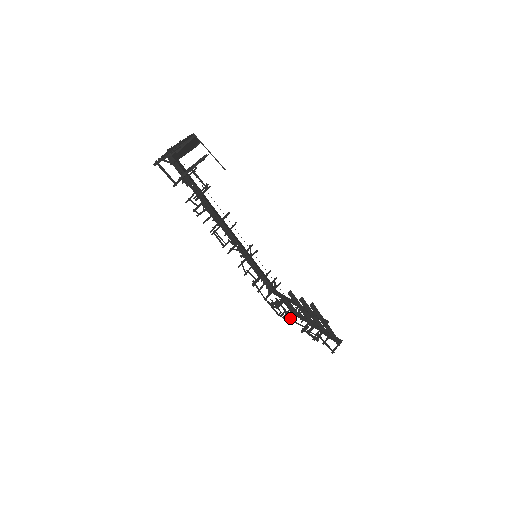
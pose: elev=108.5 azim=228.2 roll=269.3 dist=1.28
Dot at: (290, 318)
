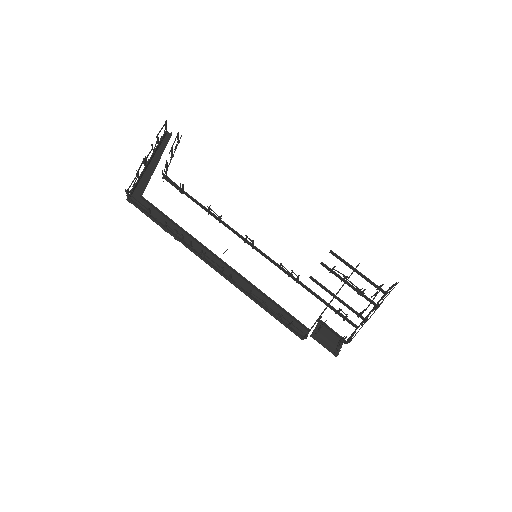
Dot at: (348, 340)
